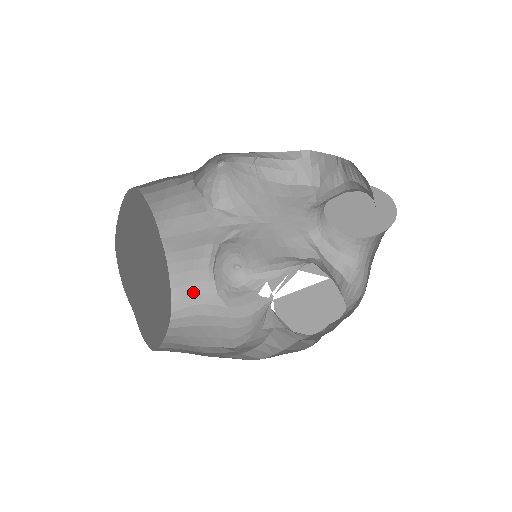
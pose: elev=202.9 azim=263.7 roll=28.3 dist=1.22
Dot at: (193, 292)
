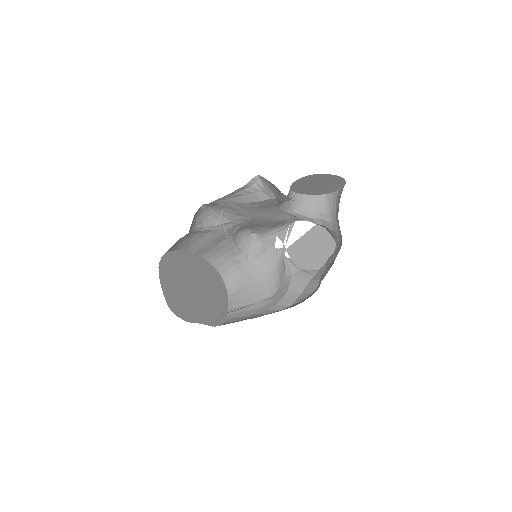
Dot at: (232, 265)
